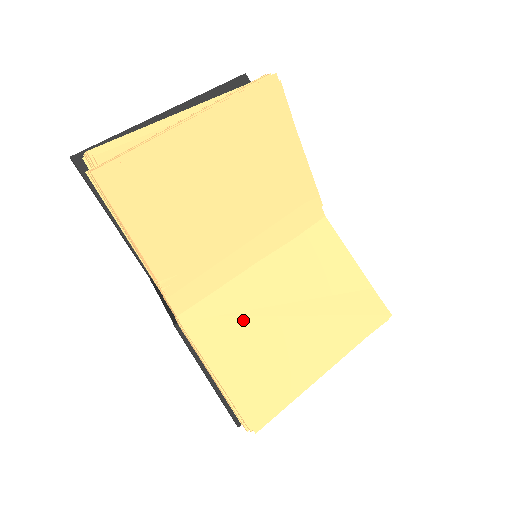
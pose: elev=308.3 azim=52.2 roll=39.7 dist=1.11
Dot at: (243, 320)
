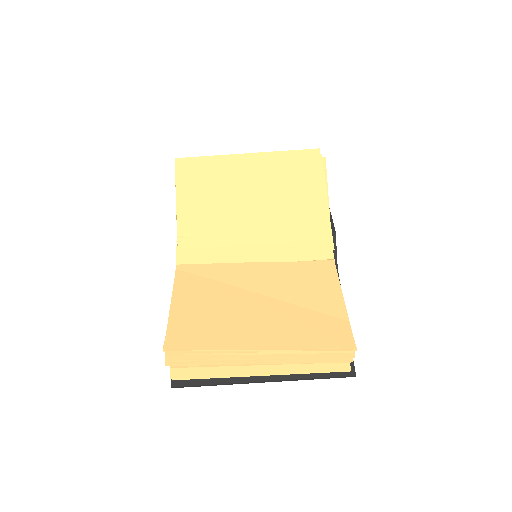
Dot at: (217, 286)
